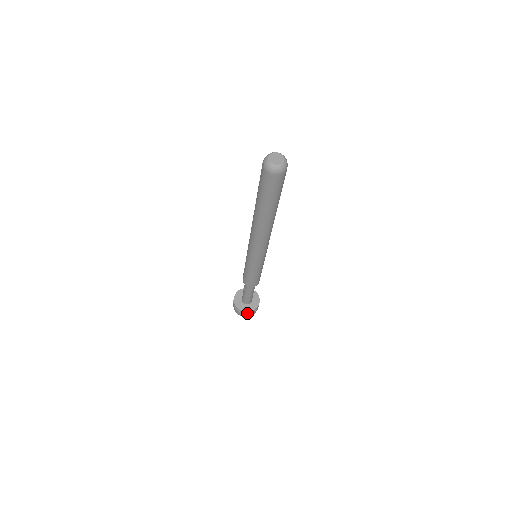
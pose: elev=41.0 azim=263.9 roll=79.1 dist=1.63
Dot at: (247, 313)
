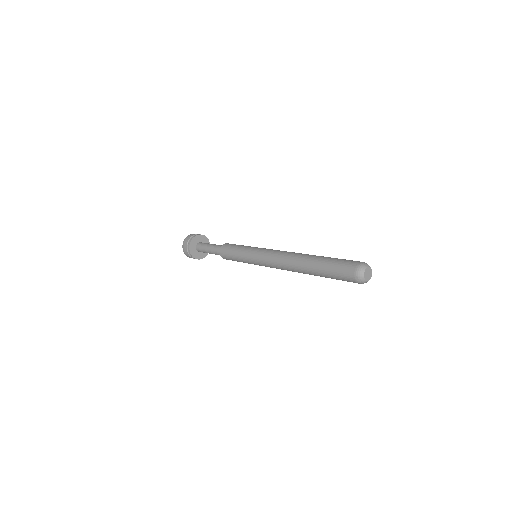
Dot at: occluded
